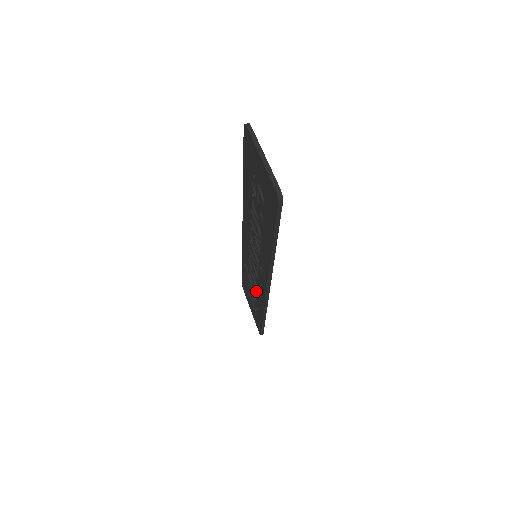
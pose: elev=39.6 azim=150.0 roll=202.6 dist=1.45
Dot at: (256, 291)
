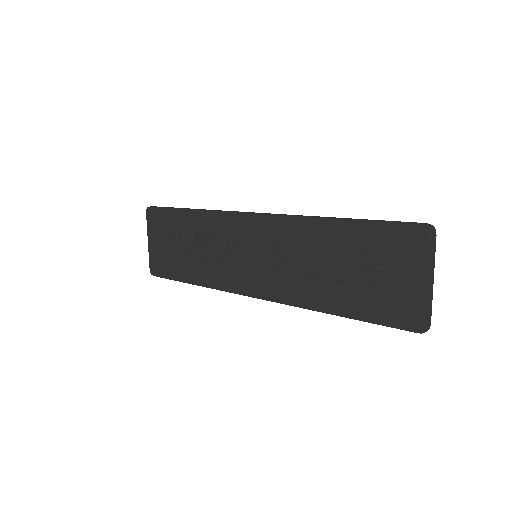
Dot at: (205, 261)
